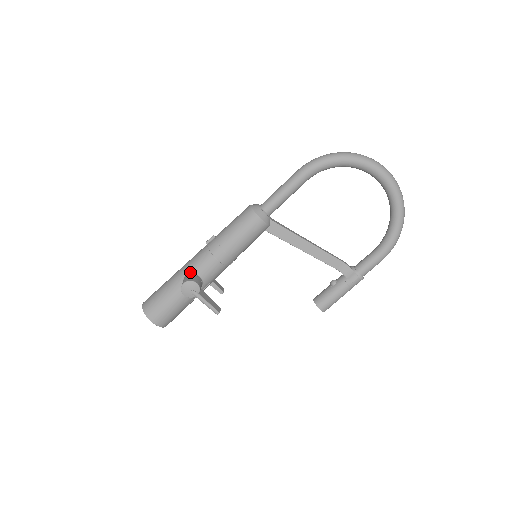
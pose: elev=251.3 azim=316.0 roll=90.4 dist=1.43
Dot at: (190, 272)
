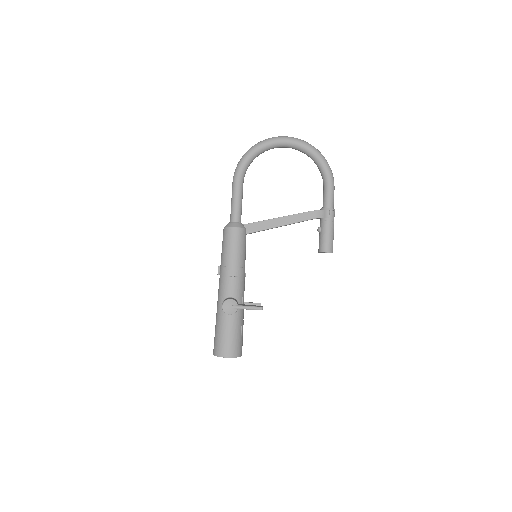
Dot at: (223, 300)
